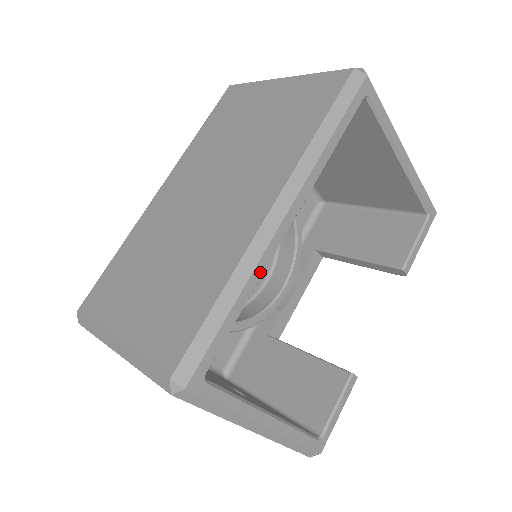
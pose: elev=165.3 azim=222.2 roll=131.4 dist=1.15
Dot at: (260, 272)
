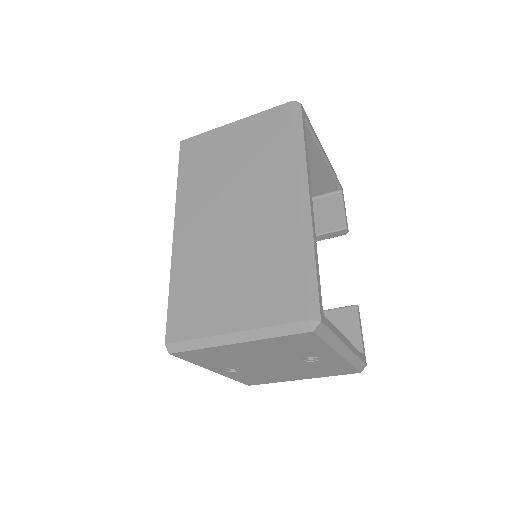
Dot at: (315, 237)
